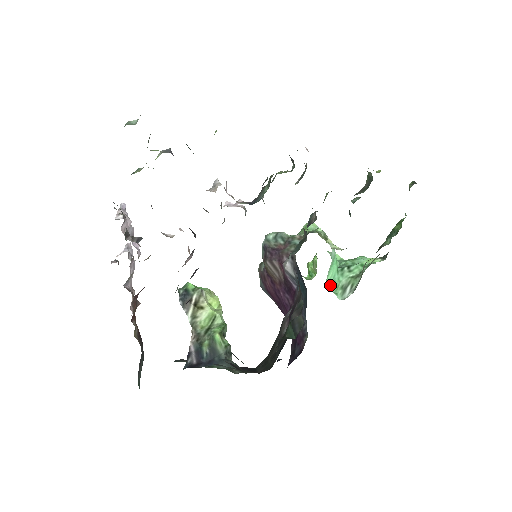
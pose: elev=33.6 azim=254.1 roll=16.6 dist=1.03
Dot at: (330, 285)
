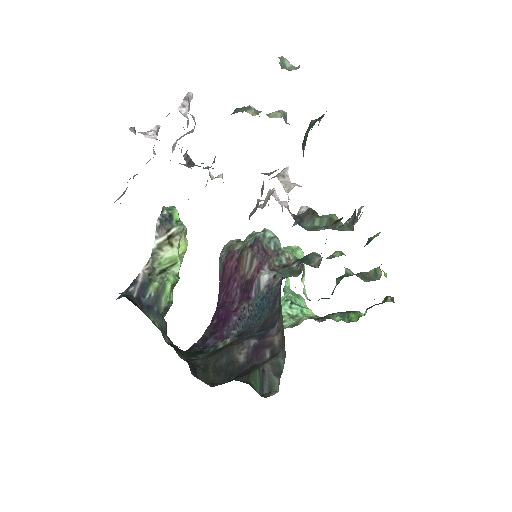
Dot at: occluded
